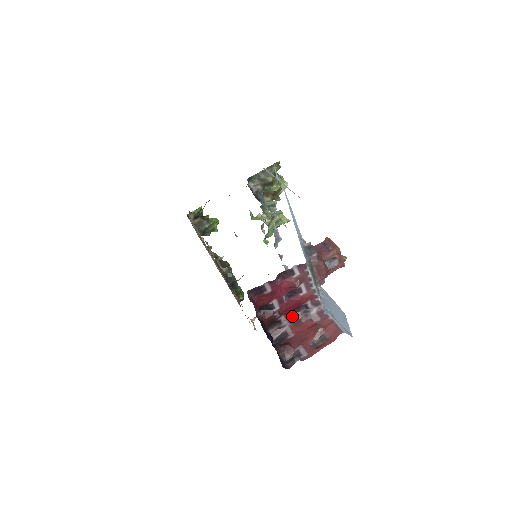
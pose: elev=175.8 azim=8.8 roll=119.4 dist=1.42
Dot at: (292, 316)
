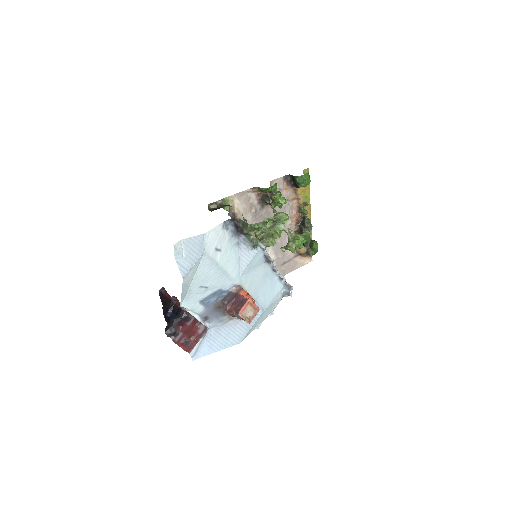
Dot at: occluded
